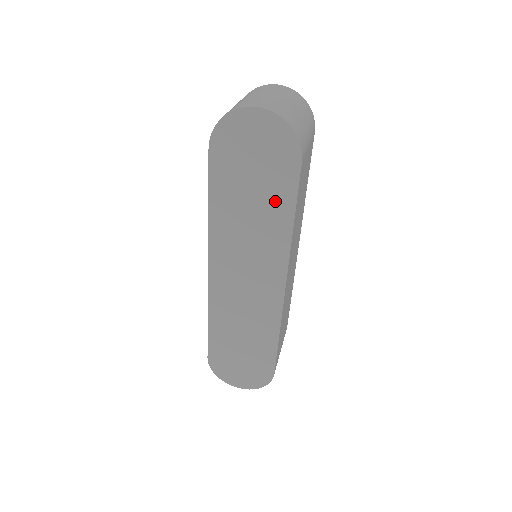
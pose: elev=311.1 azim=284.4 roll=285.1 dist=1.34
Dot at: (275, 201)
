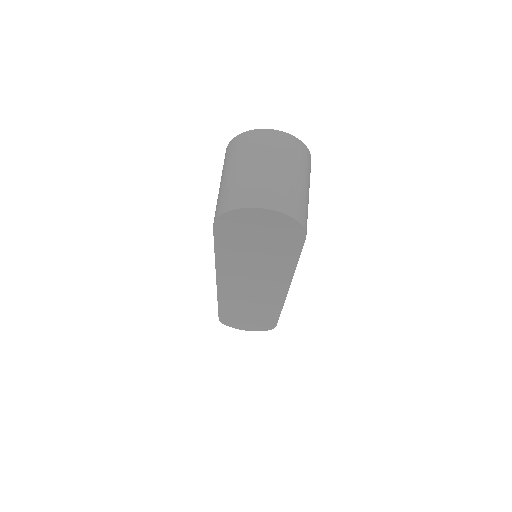
Dot at: (279, 256)
